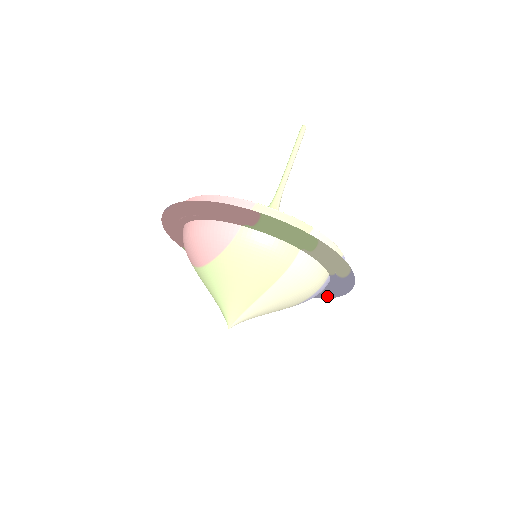
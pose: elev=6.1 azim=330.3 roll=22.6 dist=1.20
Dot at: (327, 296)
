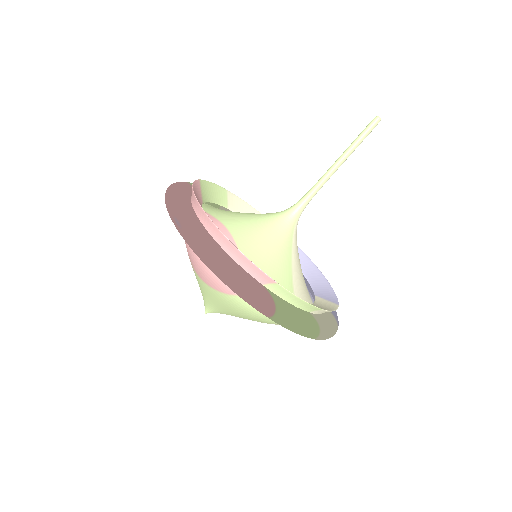
Dot at: occluded
